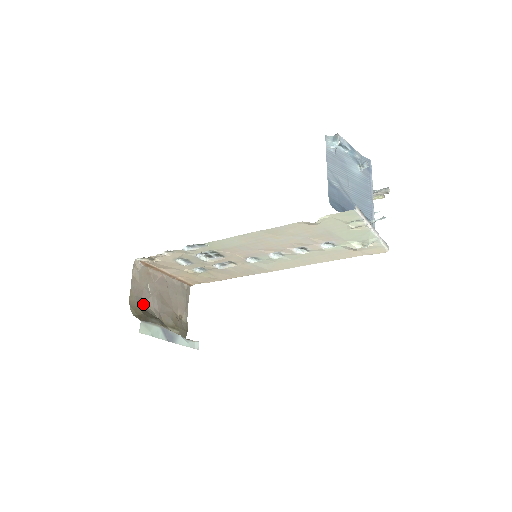
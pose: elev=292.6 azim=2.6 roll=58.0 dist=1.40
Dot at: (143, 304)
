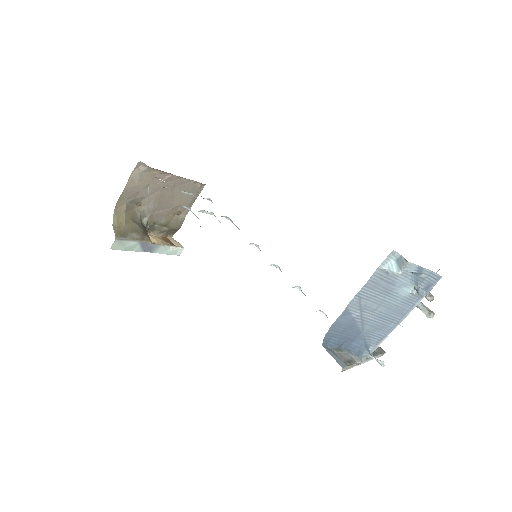
Dot at: (135, 203)
